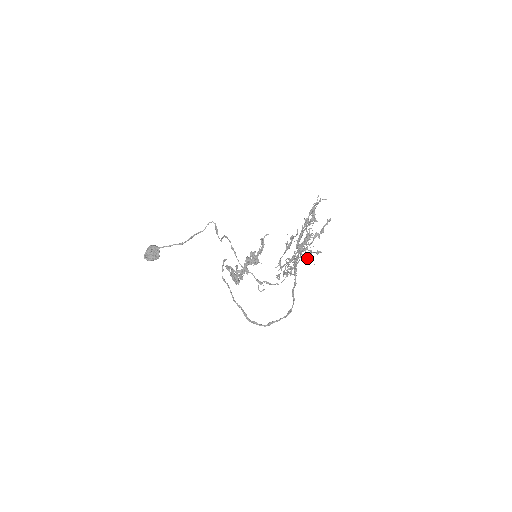
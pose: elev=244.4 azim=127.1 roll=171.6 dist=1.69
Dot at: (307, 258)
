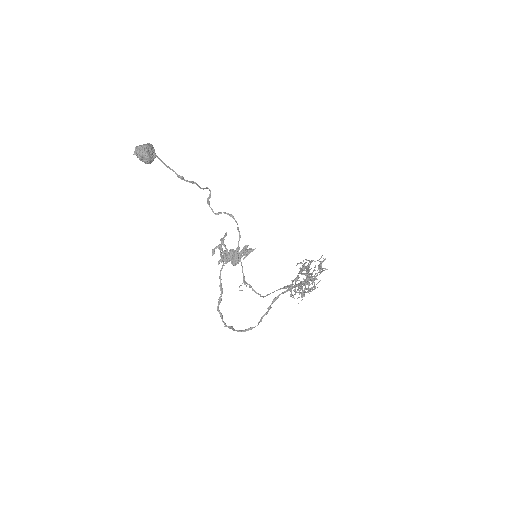
Dot at: (299, 294)
